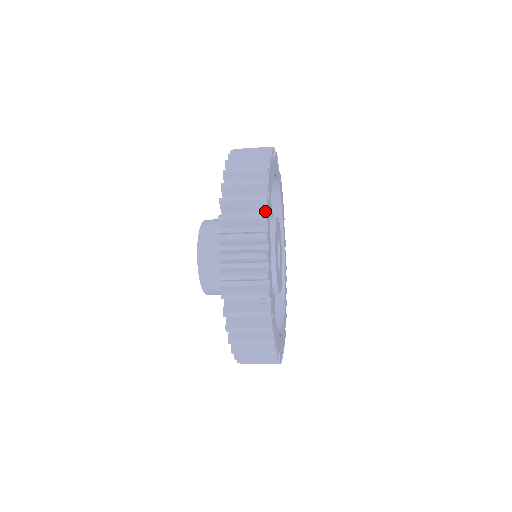
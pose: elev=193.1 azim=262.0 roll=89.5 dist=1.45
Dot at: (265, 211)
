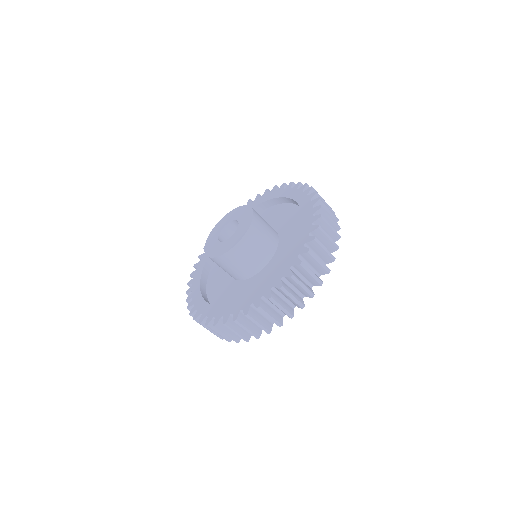
Dot at: occluded
